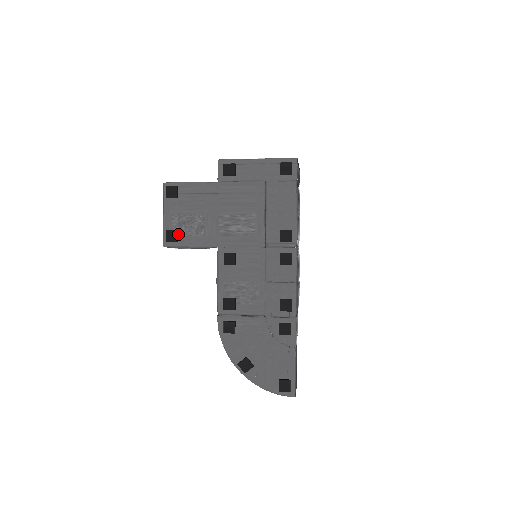
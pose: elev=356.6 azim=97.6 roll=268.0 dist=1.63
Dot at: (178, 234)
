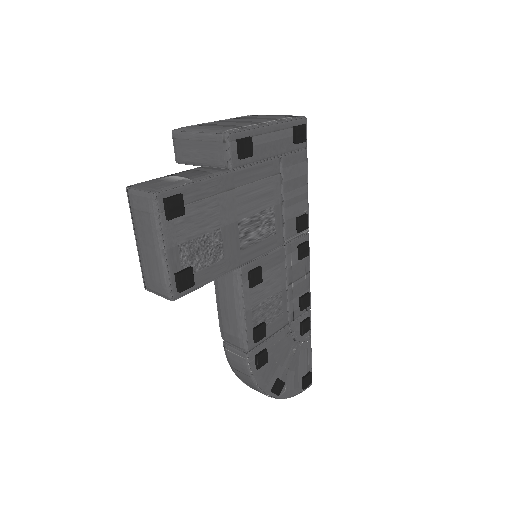
Dot at: (191, 272)
